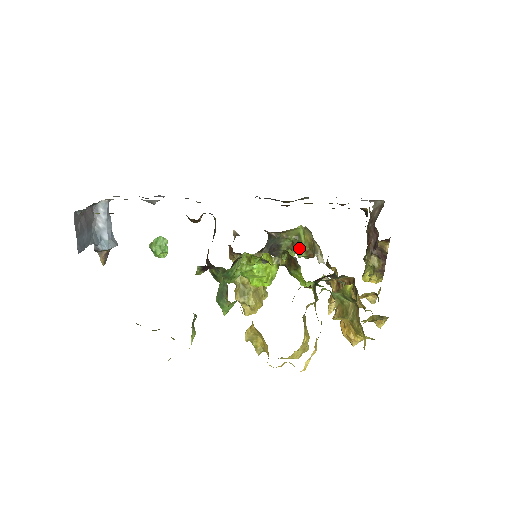
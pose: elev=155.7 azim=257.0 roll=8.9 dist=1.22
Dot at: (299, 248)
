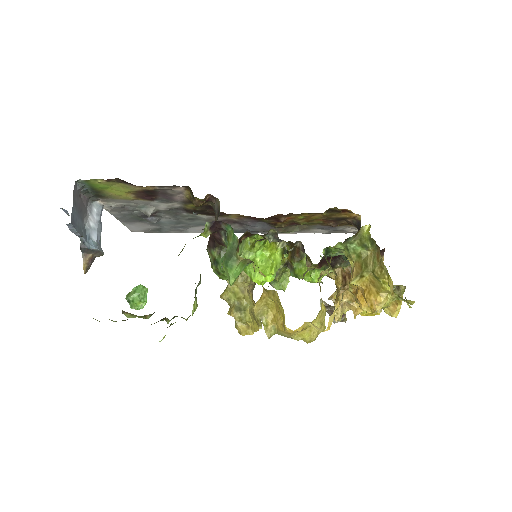
Dot at: occluded
